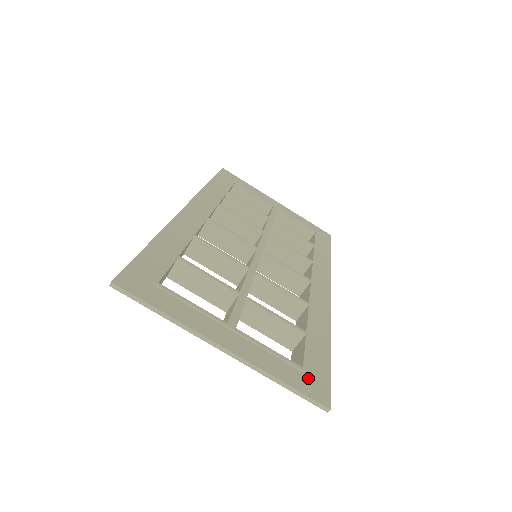
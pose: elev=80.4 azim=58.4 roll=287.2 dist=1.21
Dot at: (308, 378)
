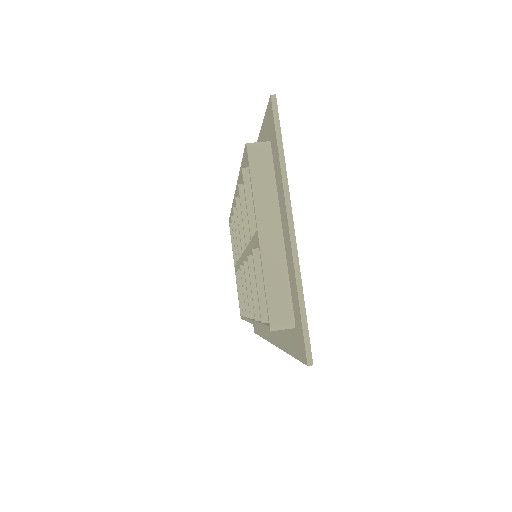
Dot at: occluded
